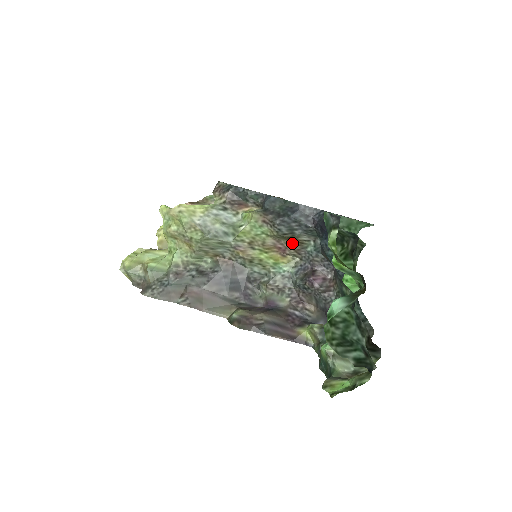
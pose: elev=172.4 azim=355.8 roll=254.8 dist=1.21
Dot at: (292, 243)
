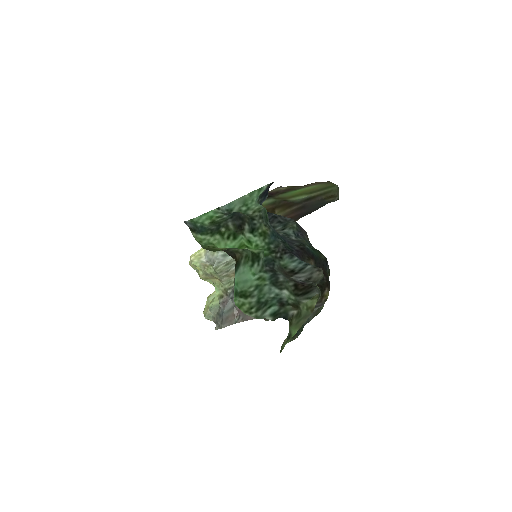
Dot at: occluded
